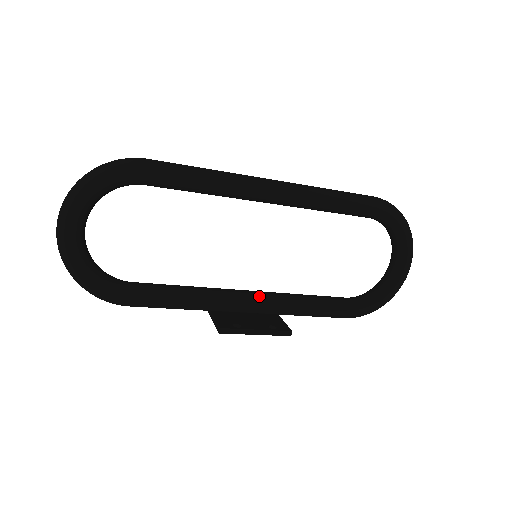
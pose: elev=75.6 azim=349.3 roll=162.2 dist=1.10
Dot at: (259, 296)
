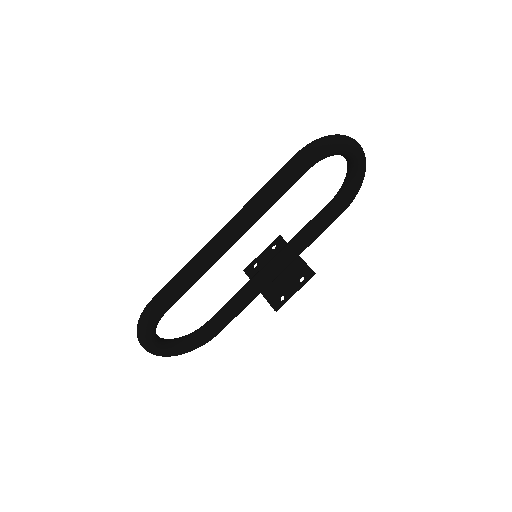
Dot at: (278, 265)
